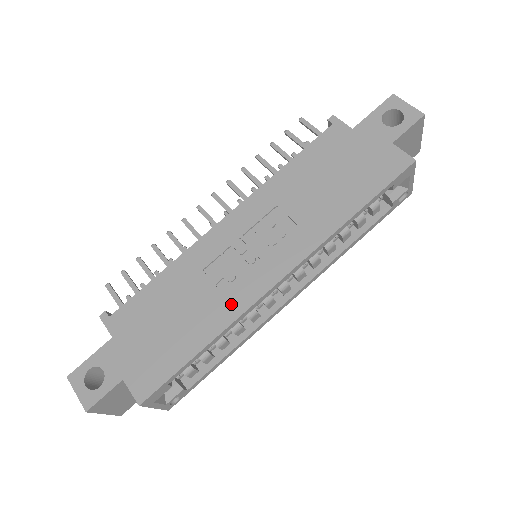
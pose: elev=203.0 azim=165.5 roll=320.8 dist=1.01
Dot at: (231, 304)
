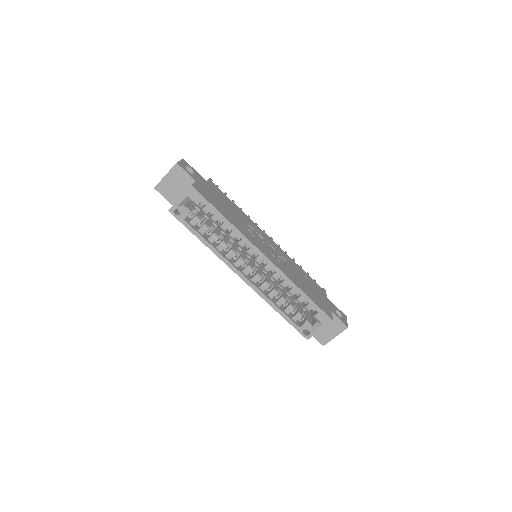
Dot at: (246, 233)
